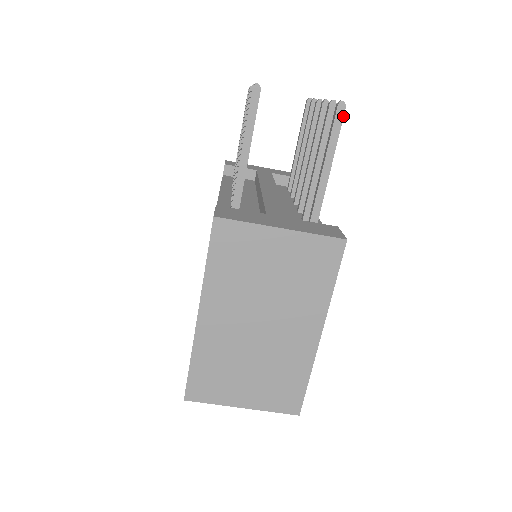
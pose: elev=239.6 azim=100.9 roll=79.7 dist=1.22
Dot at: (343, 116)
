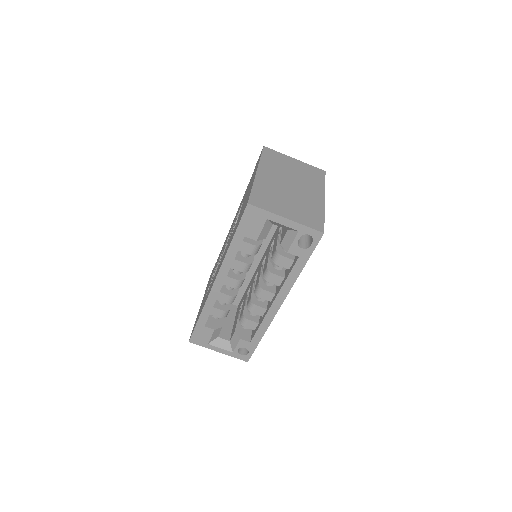
Dot at: occluded
